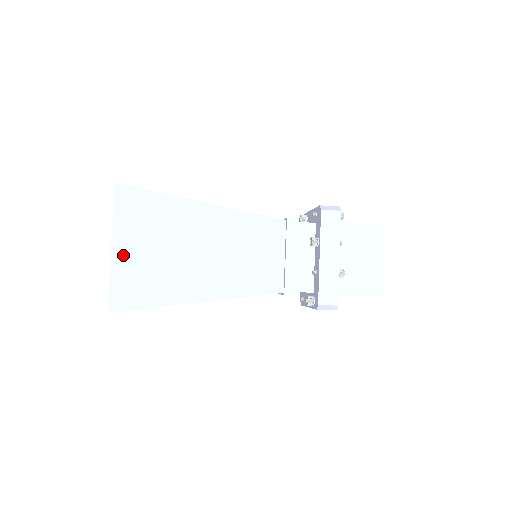
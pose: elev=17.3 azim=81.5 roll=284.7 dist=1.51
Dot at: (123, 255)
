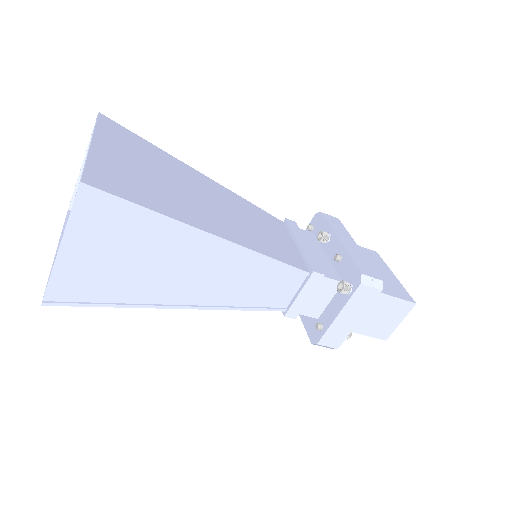
Dot at: (107, 153)
